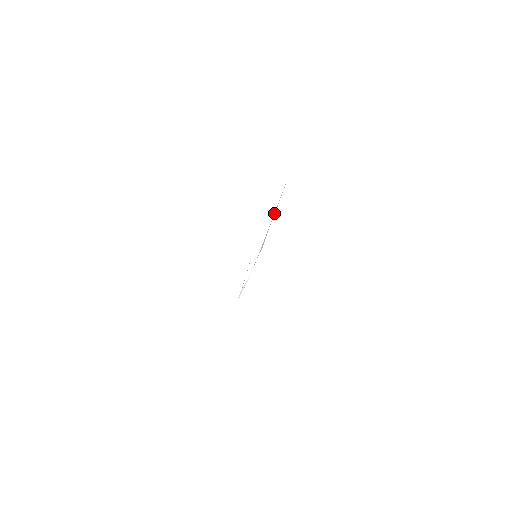
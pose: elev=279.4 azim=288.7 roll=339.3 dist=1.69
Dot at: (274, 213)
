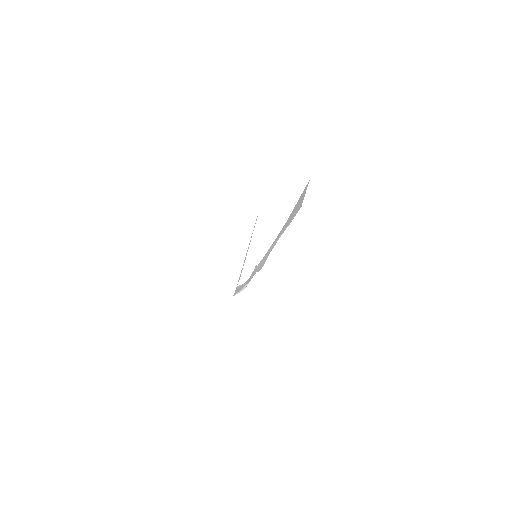
Dot at: (277, 239)
